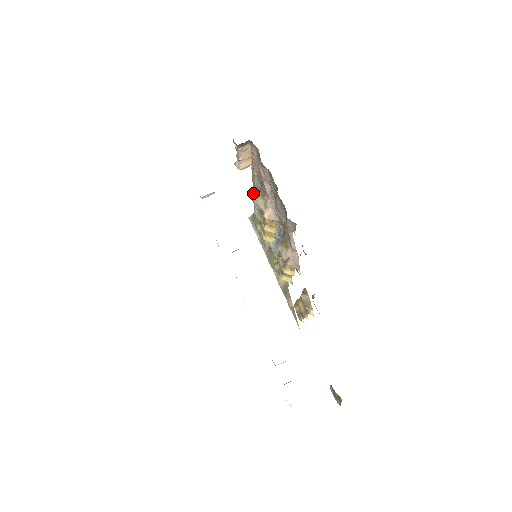
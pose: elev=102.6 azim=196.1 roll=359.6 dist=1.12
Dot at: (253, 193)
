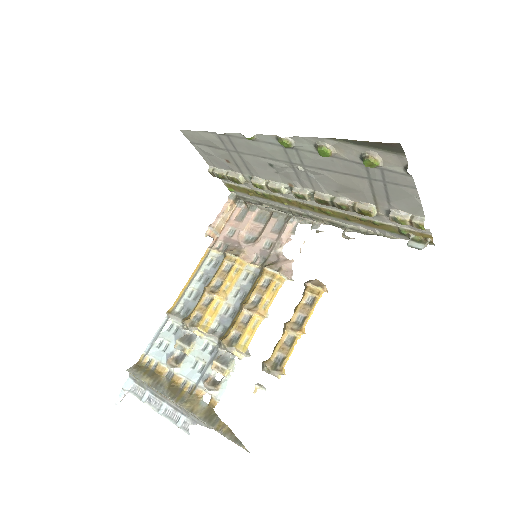
Dot at: (177, 299)
